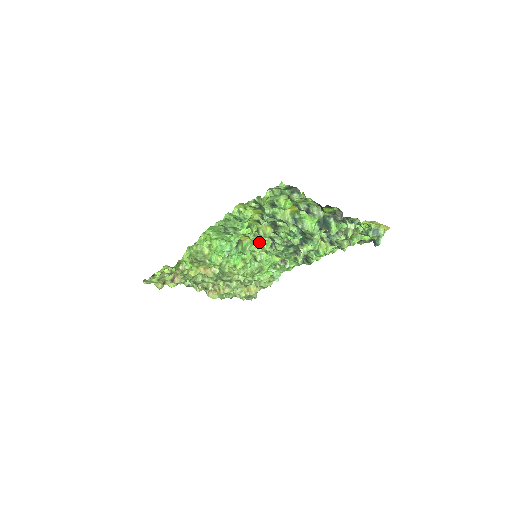
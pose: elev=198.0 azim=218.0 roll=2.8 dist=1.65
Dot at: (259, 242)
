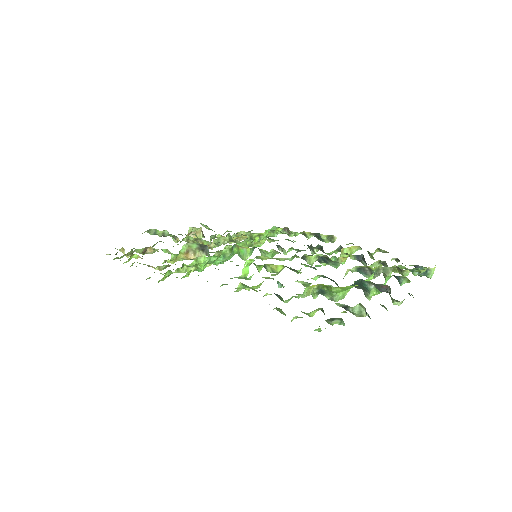
Dot at: (262, 252)
